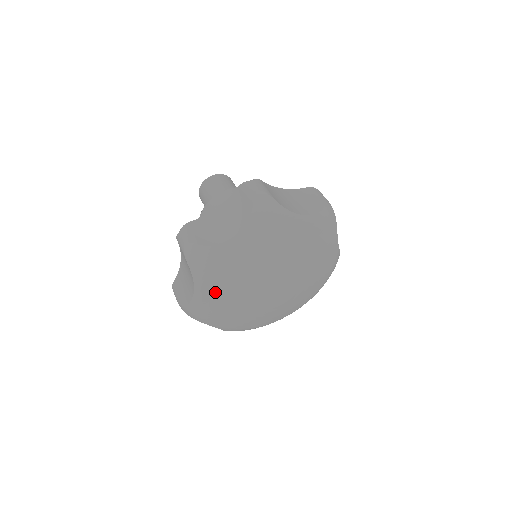
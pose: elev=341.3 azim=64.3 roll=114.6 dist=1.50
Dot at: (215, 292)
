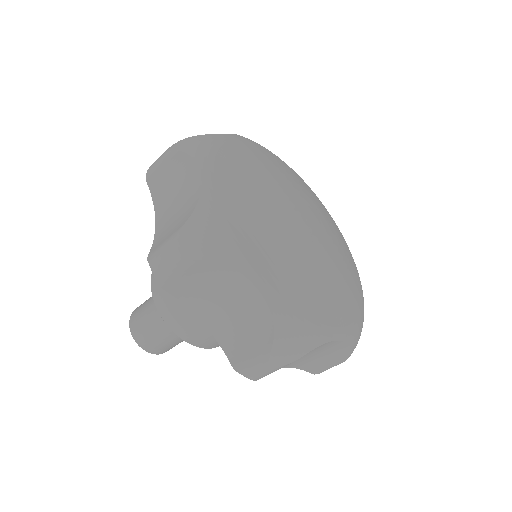
Dot at: (232, 185)
